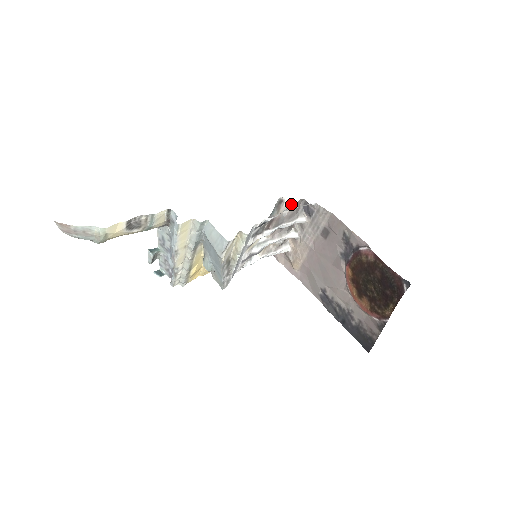
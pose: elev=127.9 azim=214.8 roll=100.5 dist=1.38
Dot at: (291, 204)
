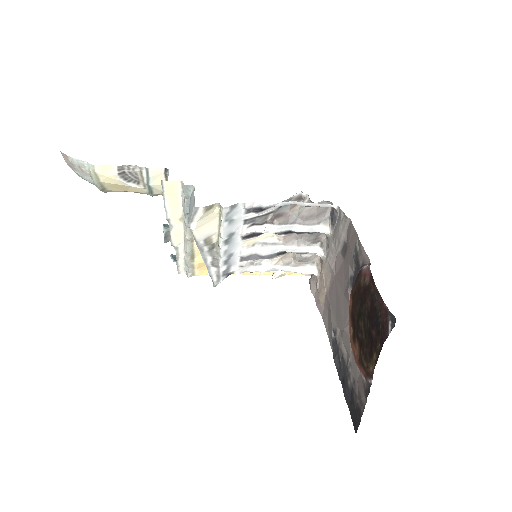
Dot at: (310, 202)
